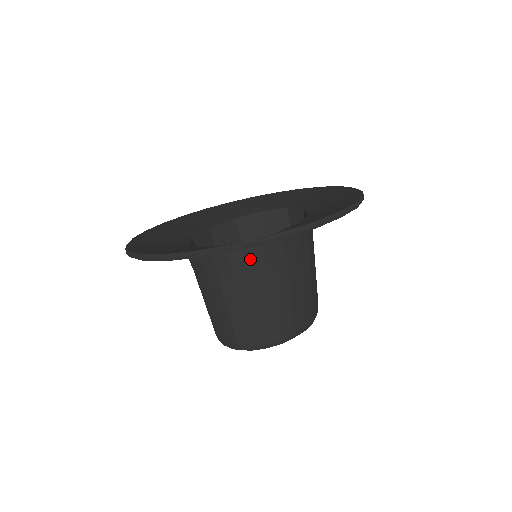
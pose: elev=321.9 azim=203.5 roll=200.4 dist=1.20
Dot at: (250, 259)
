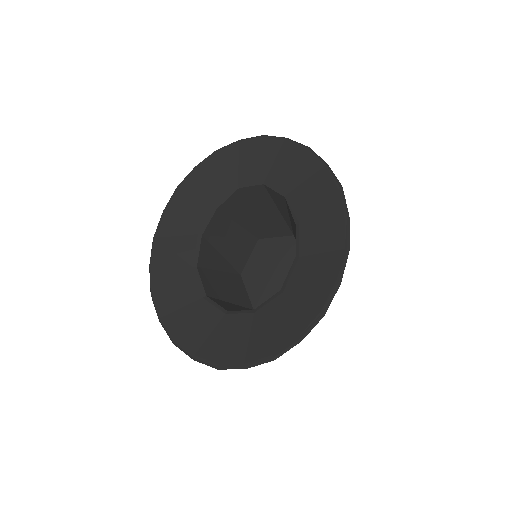
Dot at: occluded
